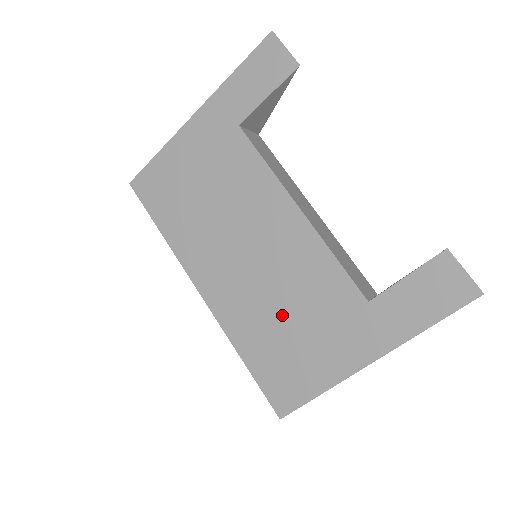
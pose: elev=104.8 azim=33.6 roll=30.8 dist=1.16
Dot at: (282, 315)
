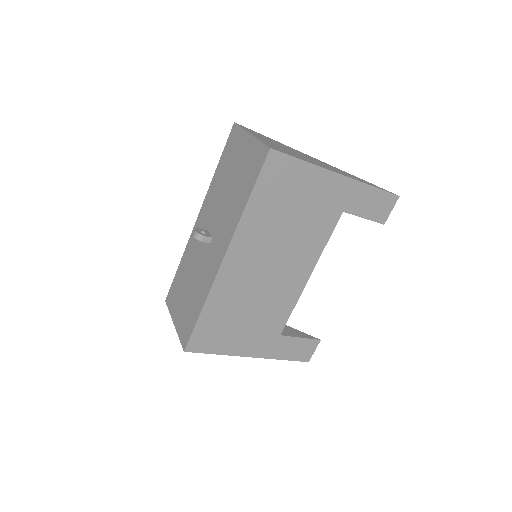
Dot at: (246, 310)
